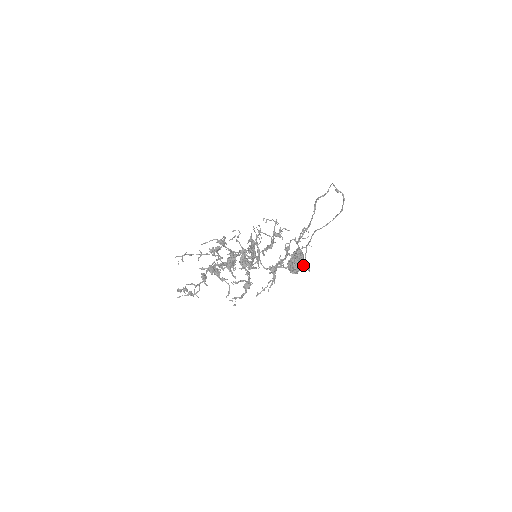
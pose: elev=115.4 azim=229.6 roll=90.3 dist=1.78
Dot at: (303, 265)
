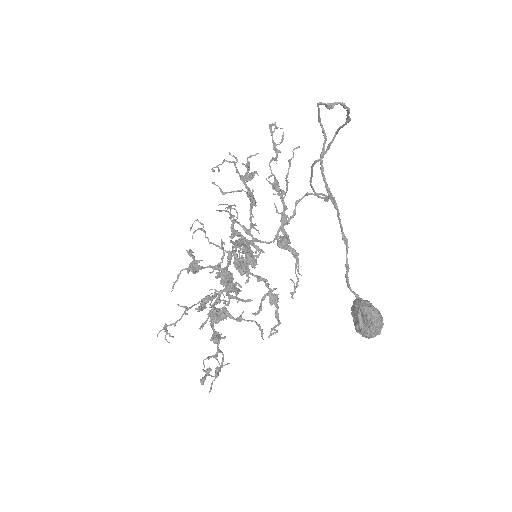
Dot at: (312, 194)
